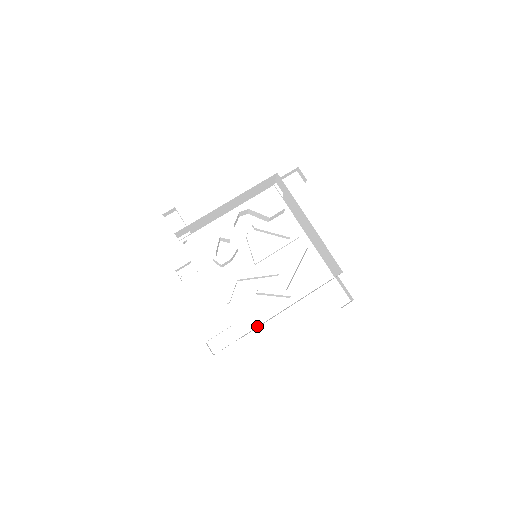
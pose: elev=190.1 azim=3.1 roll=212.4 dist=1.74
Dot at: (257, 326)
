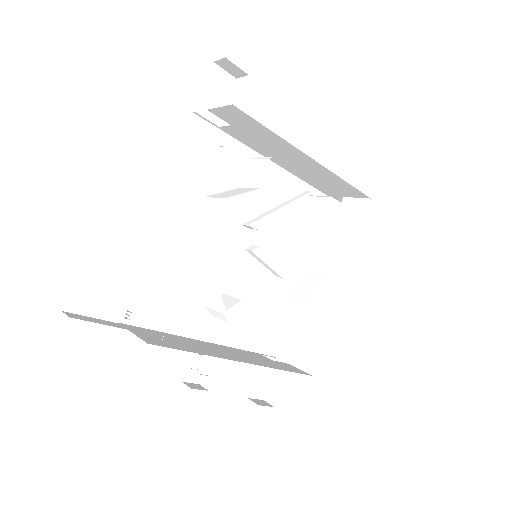
Dot at: (284, 326)
